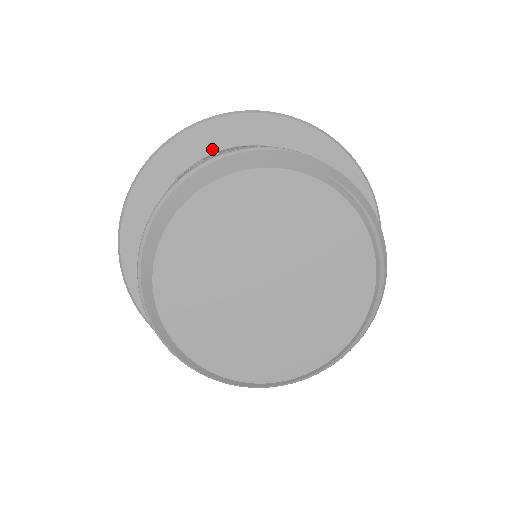
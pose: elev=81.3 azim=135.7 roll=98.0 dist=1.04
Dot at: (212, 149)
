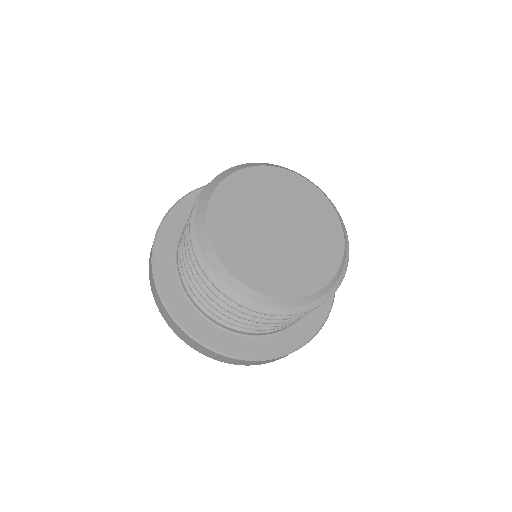
Dot at: occluded
